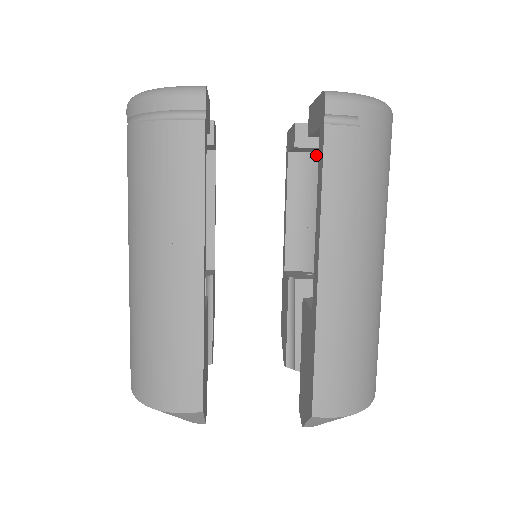
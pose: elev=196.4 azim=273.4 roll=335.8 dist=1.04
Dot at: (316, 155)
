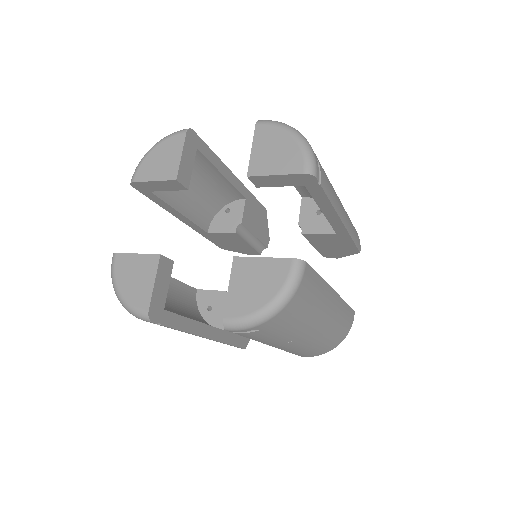
Dot at: occluded
